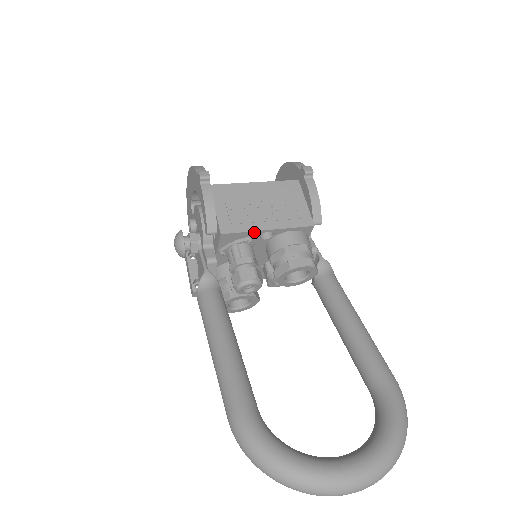
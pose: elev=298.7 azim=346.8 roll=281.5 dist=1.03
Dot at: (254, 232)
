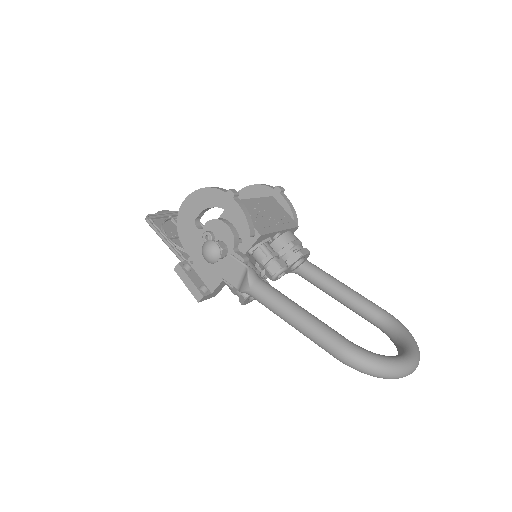
Dot at: (274, 233)
